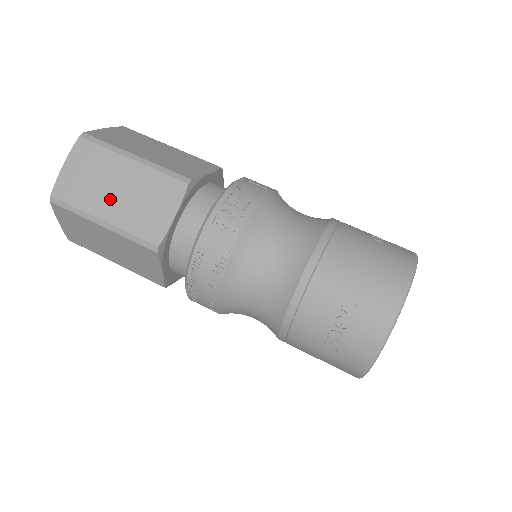
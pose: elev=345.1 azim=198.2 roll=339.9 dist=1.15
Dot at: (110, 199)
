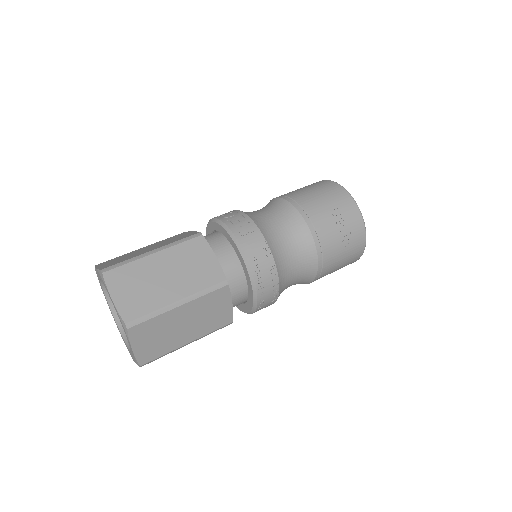
Dot at: (168, 285)
